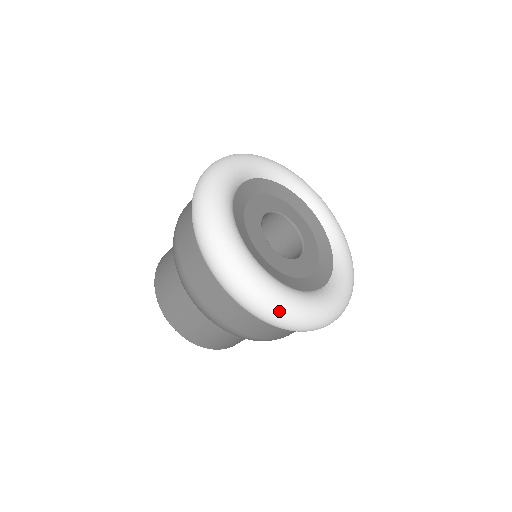
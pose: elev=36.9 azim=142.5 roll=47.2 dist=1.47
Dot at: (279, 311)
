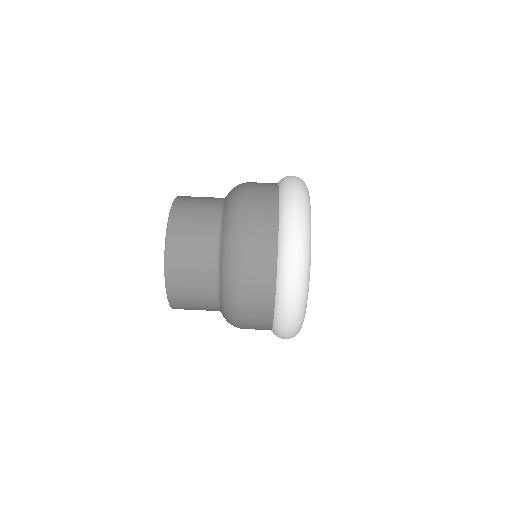
Dot at: (300, 315)
